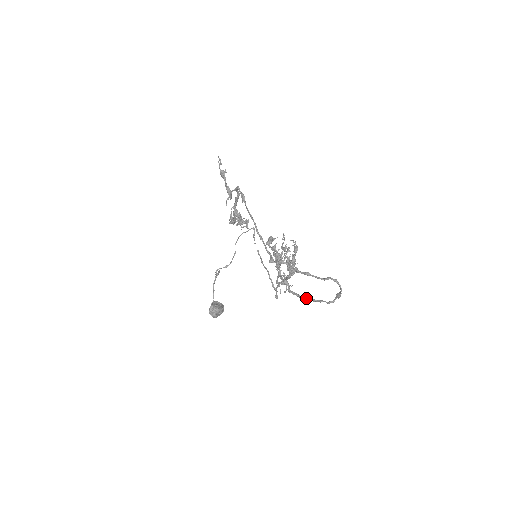
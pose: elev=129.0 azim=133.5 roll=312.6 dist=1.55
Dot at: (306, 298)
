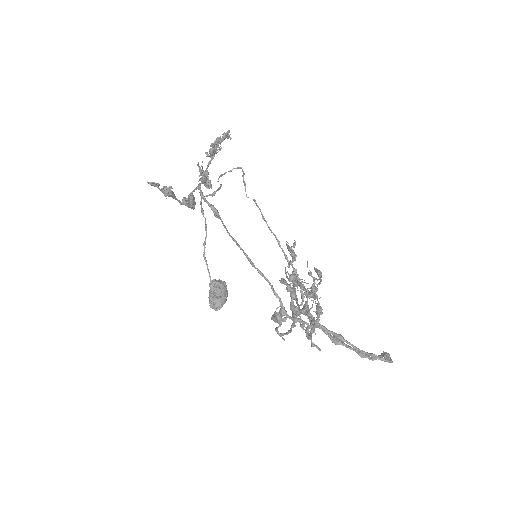
Dot at: occluded
